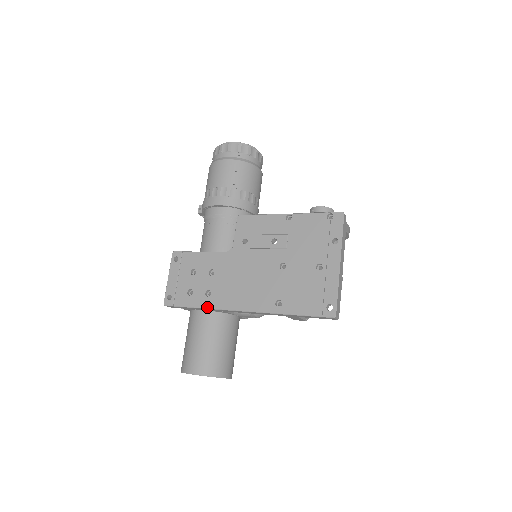
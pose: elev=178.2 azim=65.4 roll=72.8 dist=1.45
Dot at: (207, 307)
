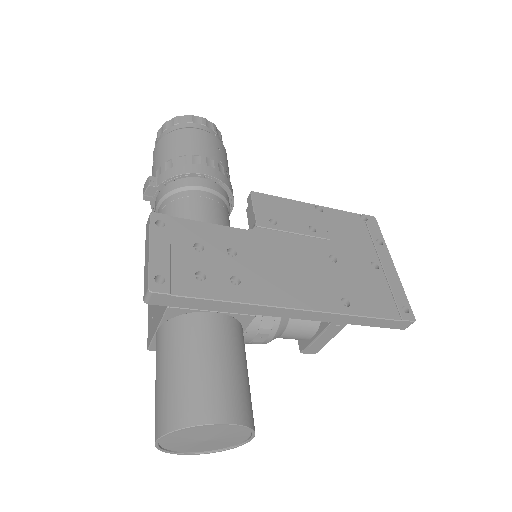
Dot at: (239, 300)
